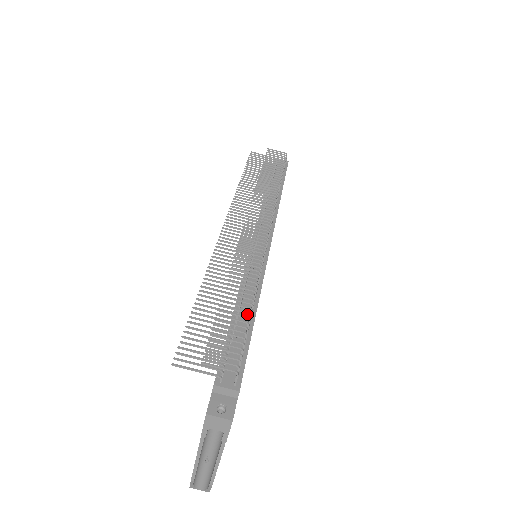
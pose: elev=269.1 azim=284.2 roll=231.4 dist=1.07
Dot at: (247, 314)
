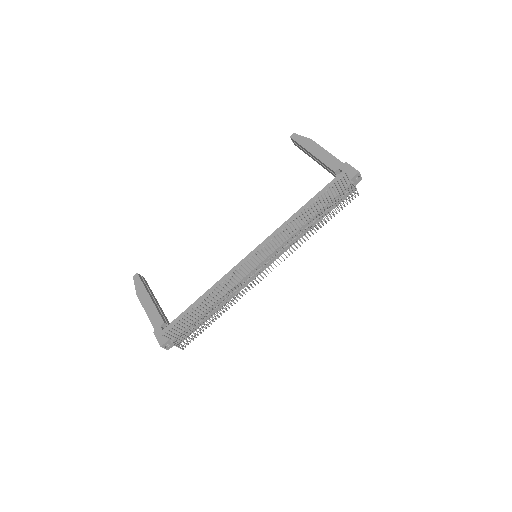
Dot at: (213, 312)
